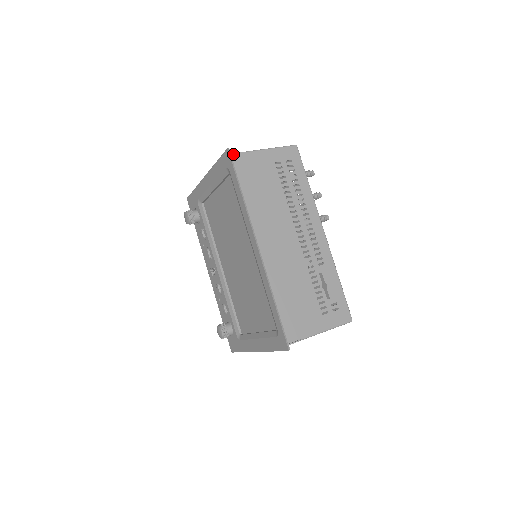
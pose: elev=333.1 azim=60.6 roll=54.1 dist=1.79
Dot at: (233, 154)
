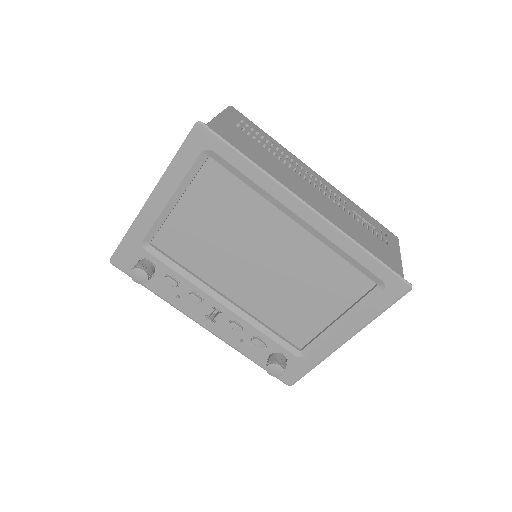
Dot at: (205, 127)
